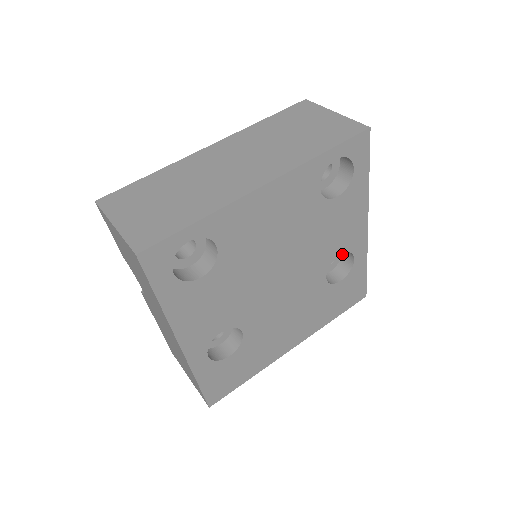
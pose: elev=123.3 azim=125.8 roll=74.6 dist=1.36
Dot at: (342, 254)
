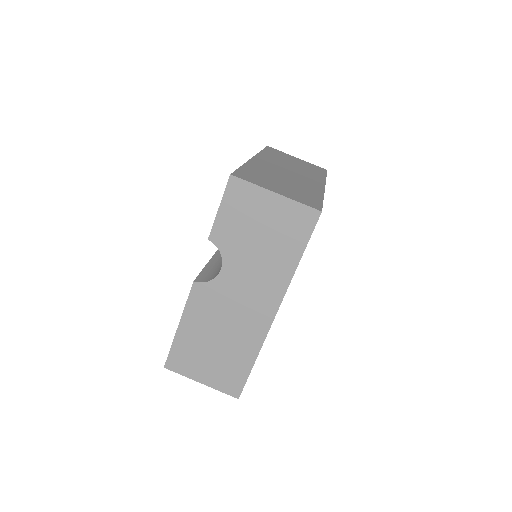
Dot at: occluded
